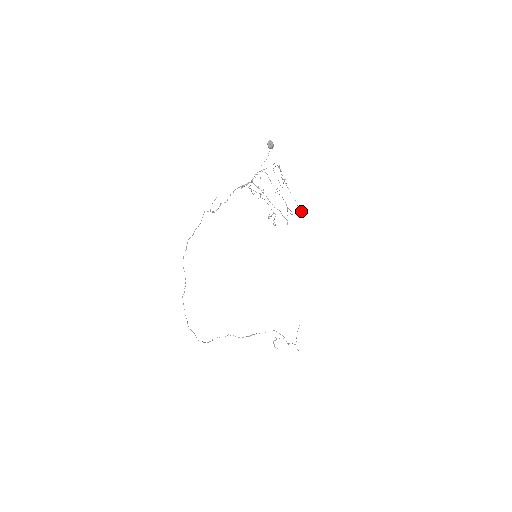
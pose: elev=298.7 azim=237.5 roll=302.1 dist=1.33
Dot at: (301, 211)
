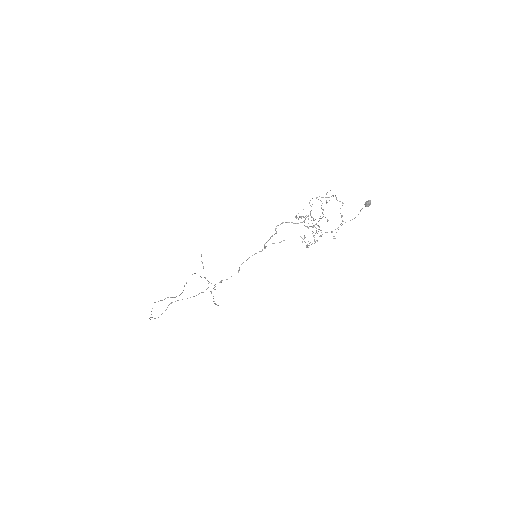
Dot at: occluded
